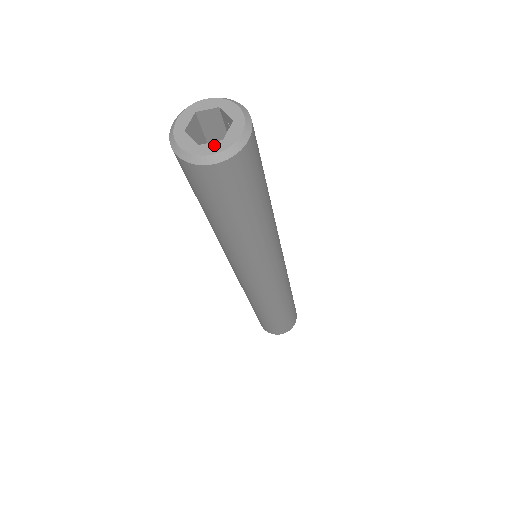
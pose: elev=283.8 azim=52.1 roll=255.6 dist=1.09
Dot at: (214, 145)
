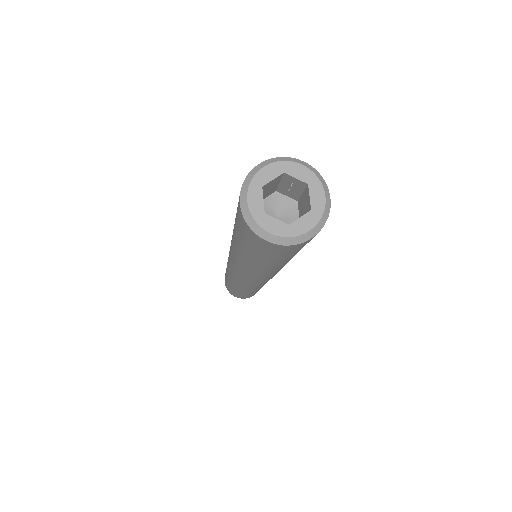
Dot at: (306, 219)
